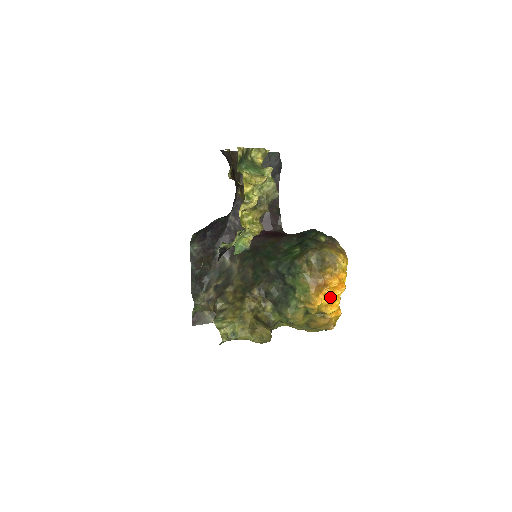
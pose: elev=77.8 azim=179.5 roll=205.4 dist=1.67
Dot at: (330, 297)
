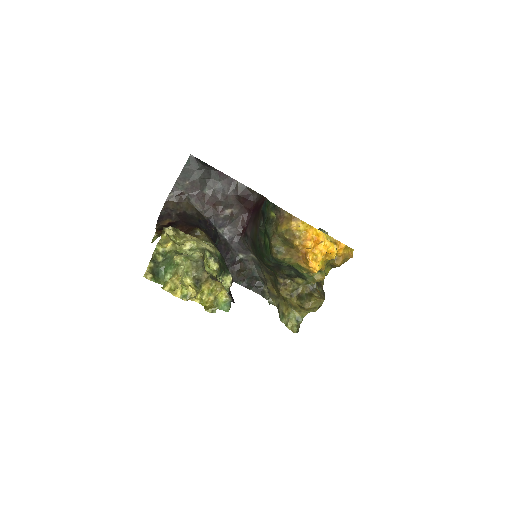
Dot at: (319, 256)
